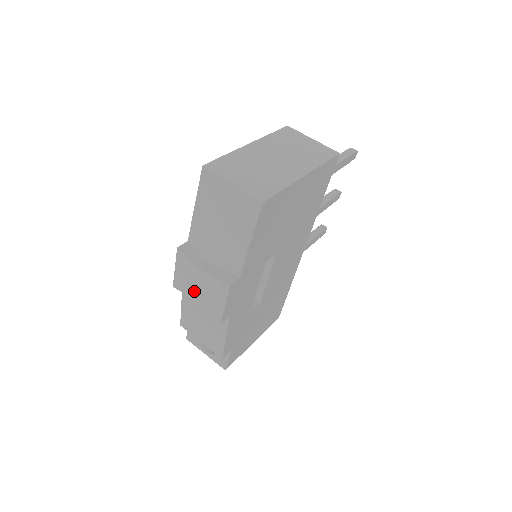
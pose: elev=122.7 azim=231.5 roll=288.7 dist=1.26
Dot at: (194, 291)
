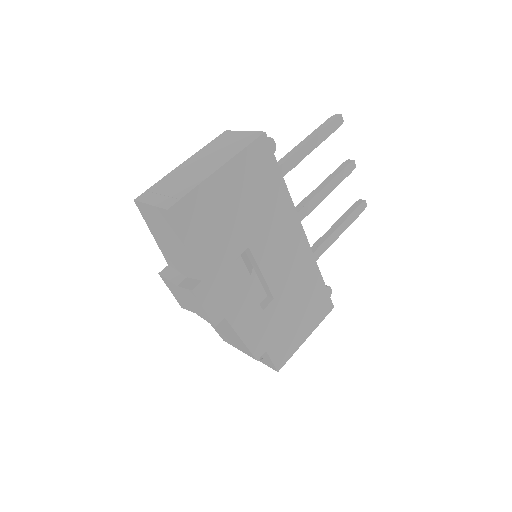
Dot at: (188, 306)
